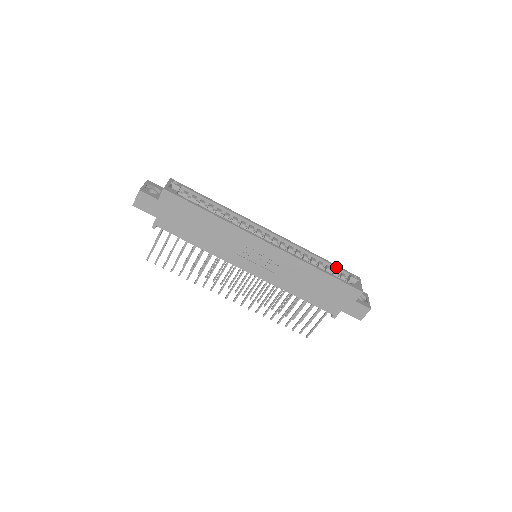
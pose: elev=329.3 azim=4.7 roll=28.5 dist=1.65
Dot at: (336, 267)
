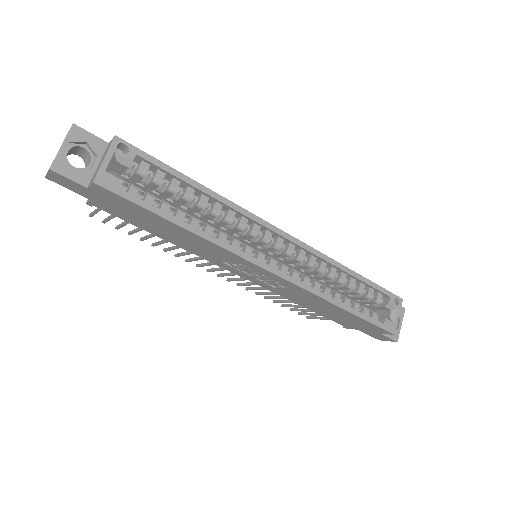
Dot at: (373, 287)
